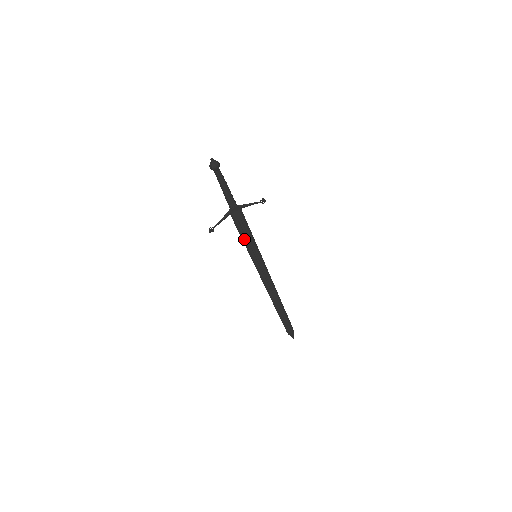
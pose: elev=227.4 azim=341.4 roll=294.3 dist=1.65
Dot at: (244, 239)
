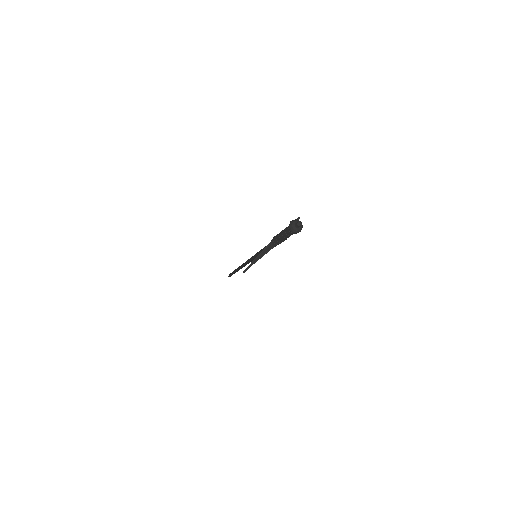
Dot at: occluded
